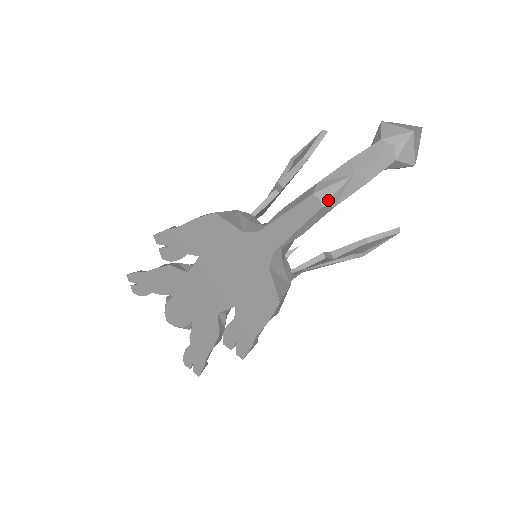
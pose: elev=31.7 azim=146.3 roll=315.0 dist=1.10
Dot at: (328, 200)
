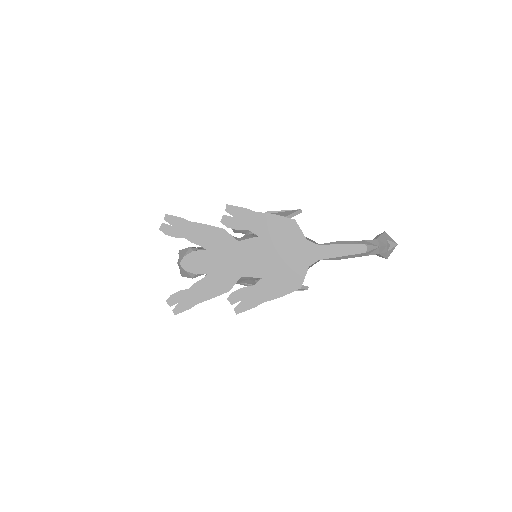
Dot at: (369, 251)
